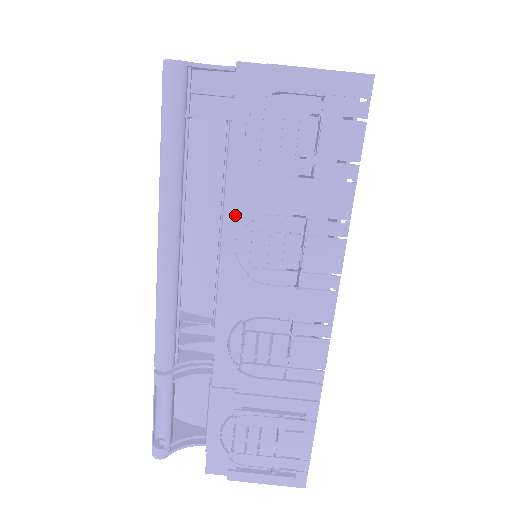
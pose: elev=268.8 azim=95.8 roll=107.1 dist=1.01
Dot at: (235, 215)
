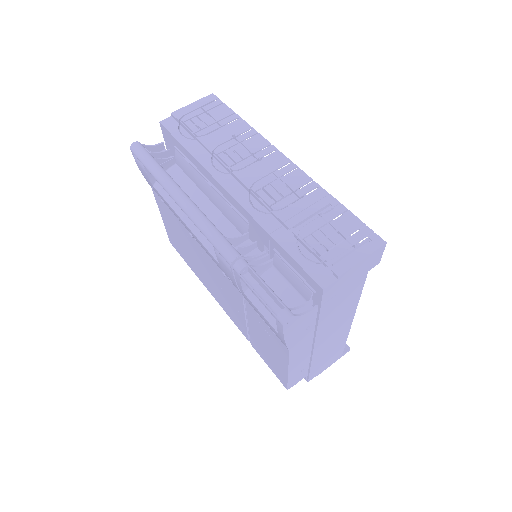
Dot at: (204, 160)
